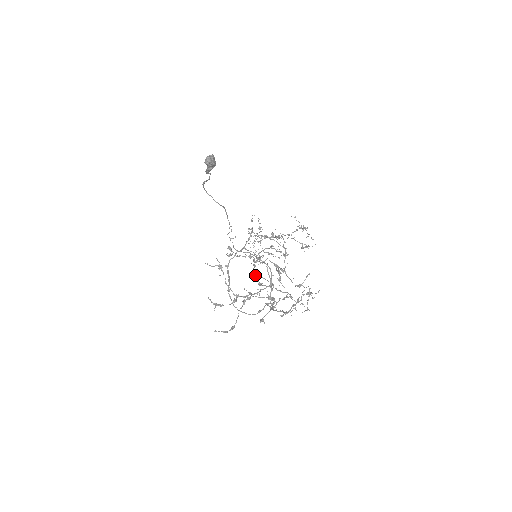
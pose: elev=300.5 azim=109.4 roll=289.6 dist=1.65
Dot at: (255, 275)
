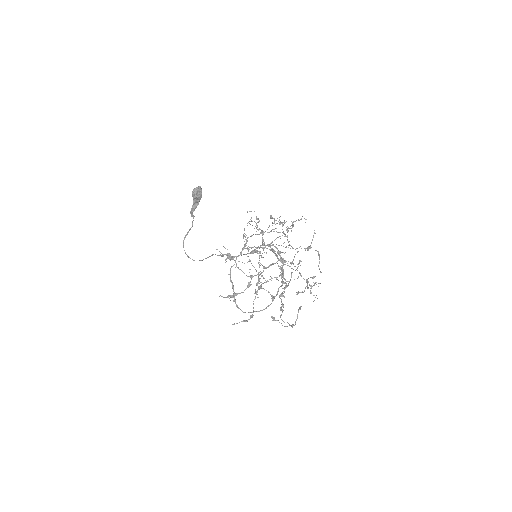
Dot at: occluded
